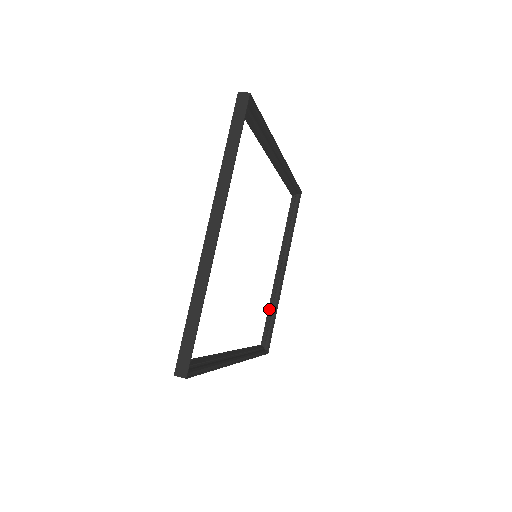
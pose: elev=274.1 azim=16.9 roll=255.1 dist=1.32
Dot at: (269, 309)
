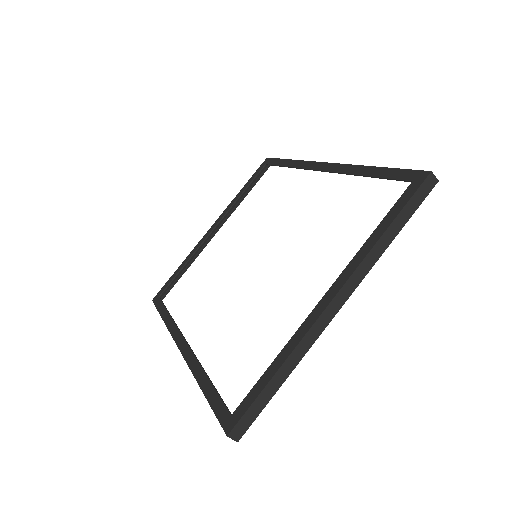
Dot at: (185, 265)
